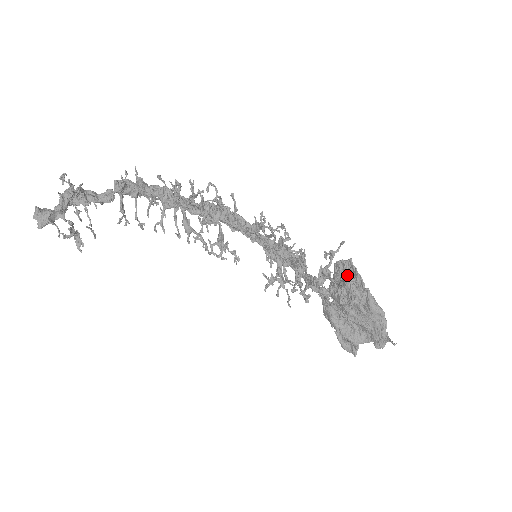
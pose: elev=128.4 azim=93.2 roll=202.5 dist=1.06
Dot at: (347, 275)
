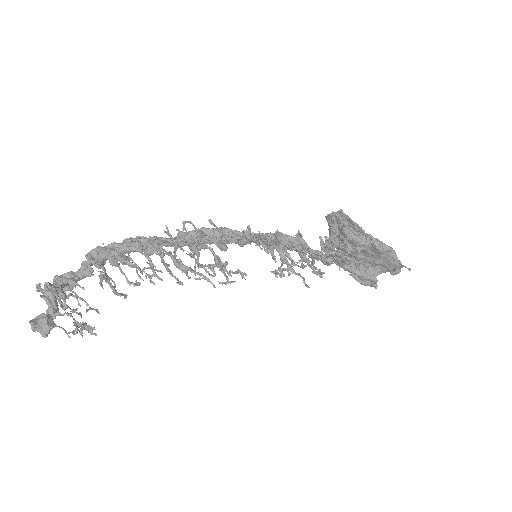
Dot at: (344, 227)
